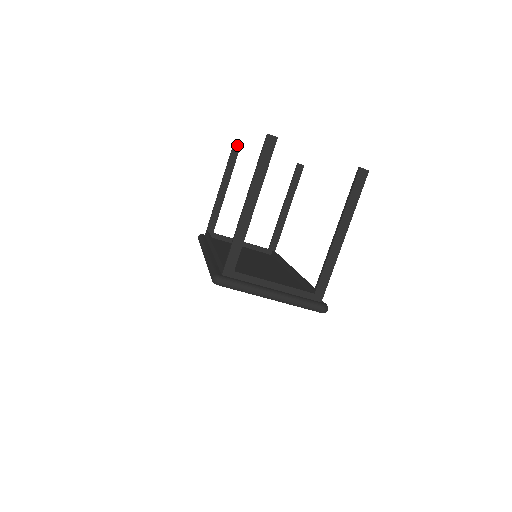
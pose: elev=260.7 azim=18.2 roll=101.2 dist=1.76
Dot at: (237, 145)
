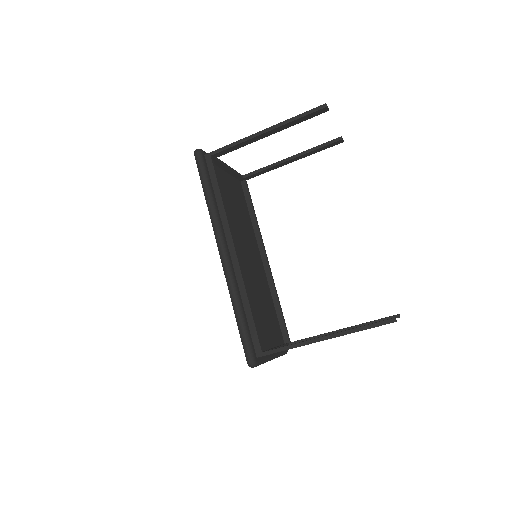
Dot at: (324, 110)
